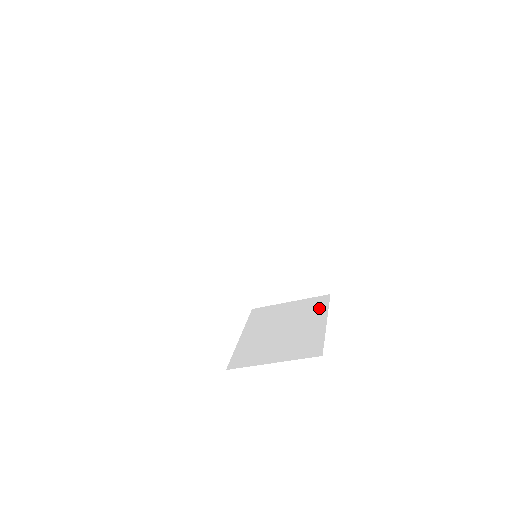
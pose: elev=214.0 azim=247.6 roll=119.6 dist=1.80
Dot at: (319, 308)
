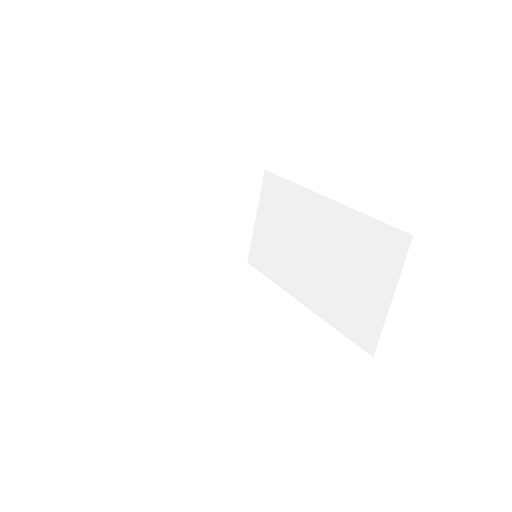
Dot at: occluded
